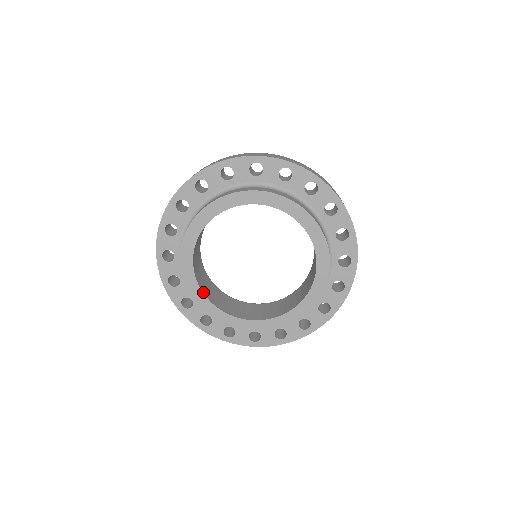
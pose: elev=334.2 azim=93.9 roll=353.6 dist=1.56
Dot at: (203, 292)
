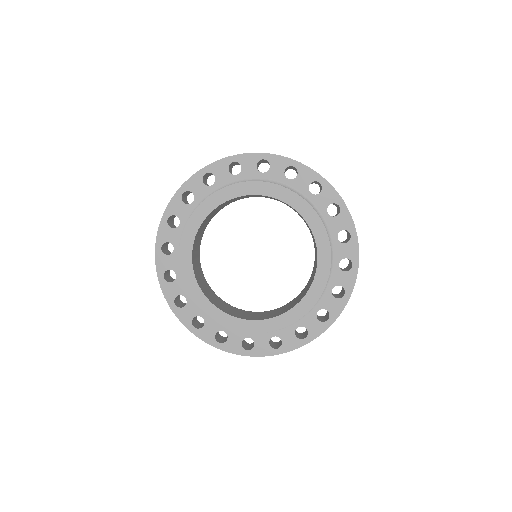
Dot at: (199, 285)
